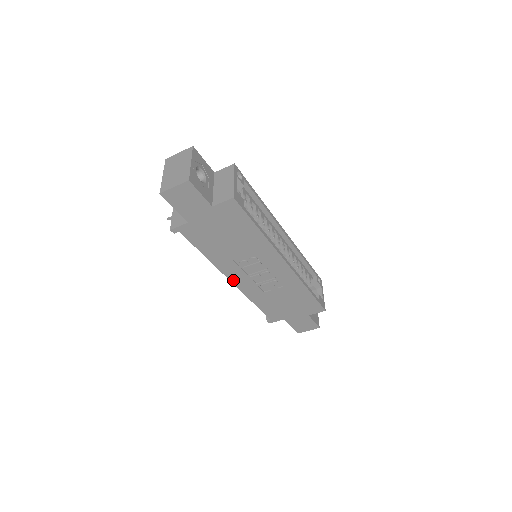
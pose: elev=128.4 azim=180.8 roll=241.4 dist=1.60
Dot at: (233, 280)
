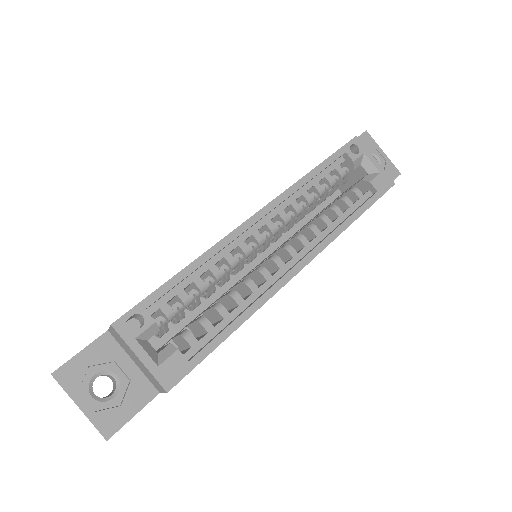
Dot at: occluded
